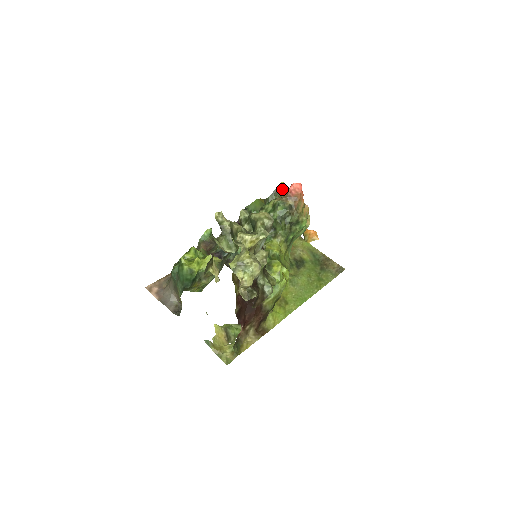
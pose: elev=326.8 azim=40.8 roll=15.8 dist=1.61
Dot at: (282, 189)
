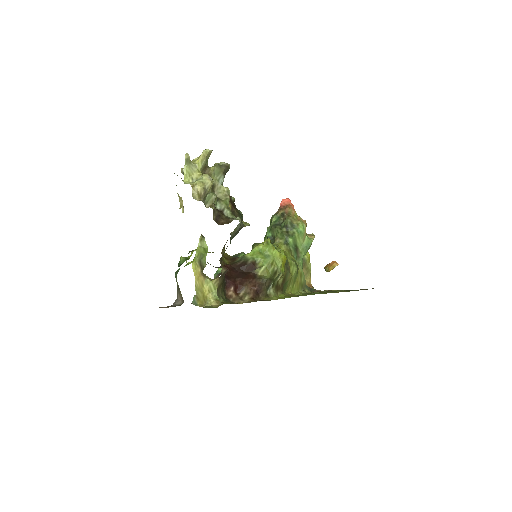
Dot at: occluded
